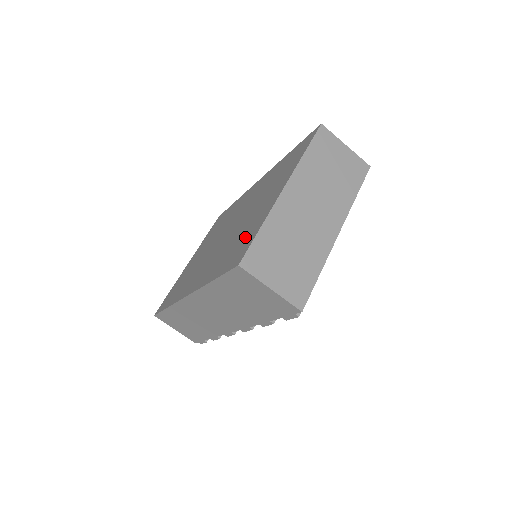
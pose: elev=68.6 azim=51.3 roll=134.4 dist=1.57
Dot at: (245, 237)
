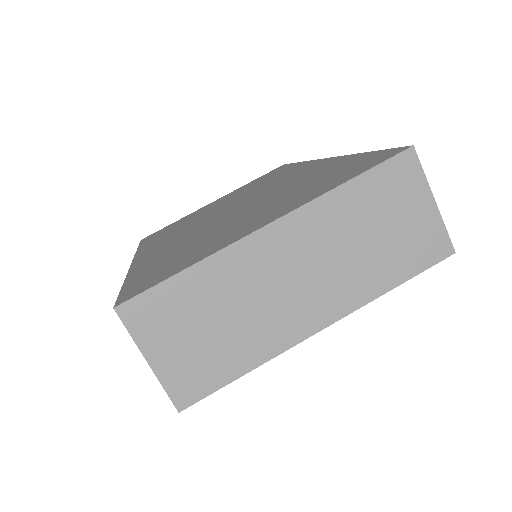
Dot at: (185, 257)
